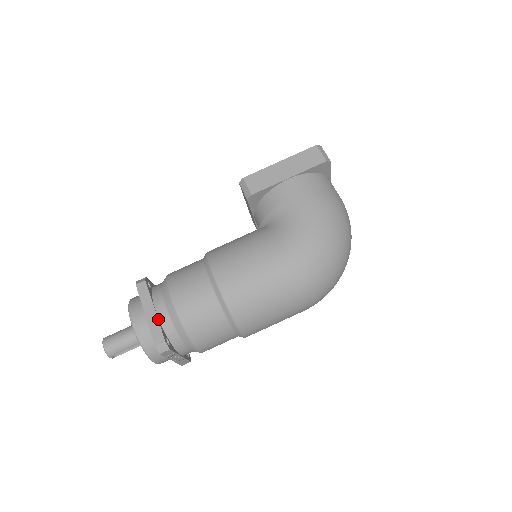
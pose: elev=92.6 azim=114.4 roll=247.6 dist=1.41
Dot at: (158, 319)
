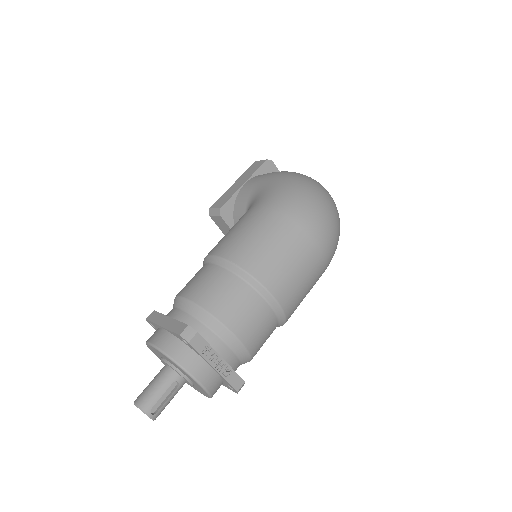
Dot at: (175, 320)
